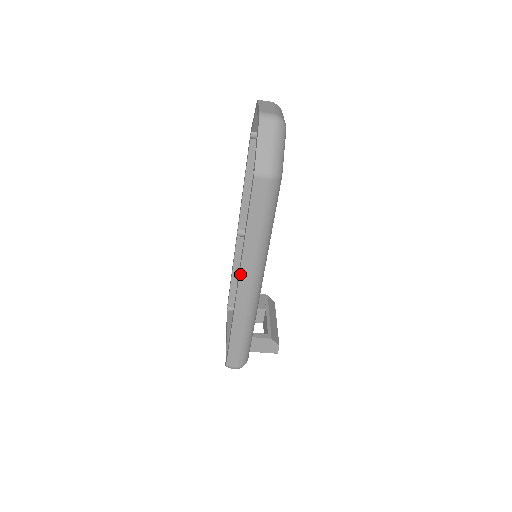
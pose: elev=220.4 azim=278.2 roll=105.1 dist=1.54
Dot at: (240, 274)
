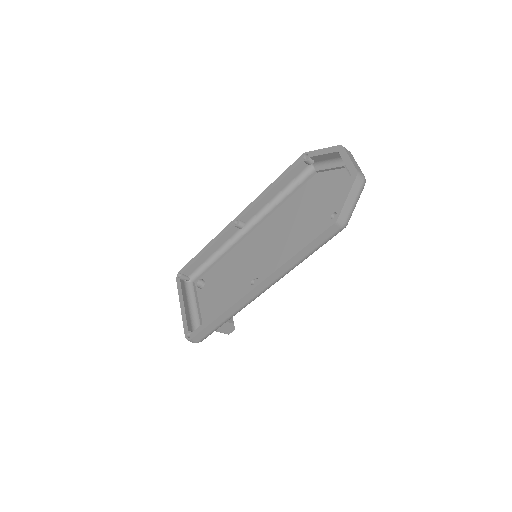
Dot at: (263, 281)
